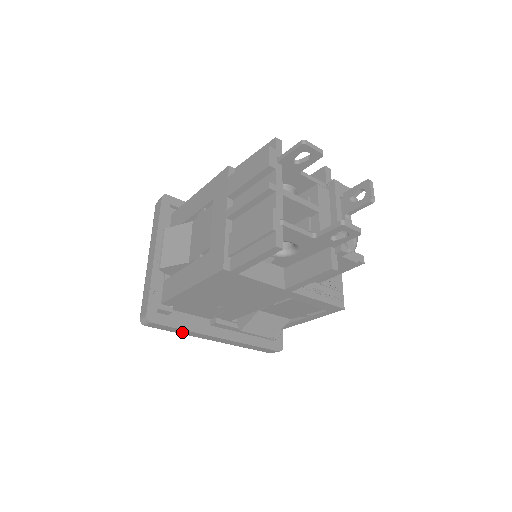
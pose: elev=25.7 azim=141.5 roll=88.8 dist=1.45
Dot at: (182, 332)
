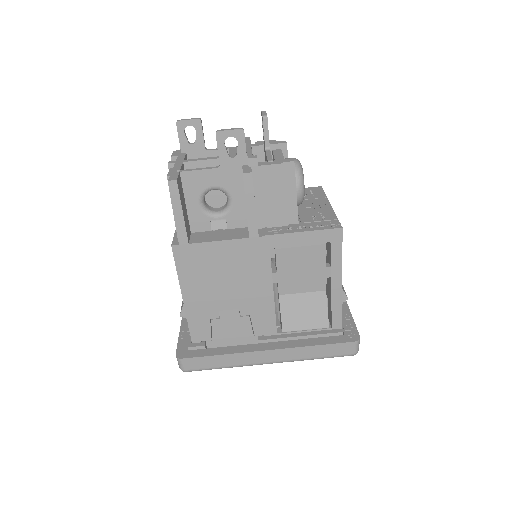
Dot at: (224, 362)
